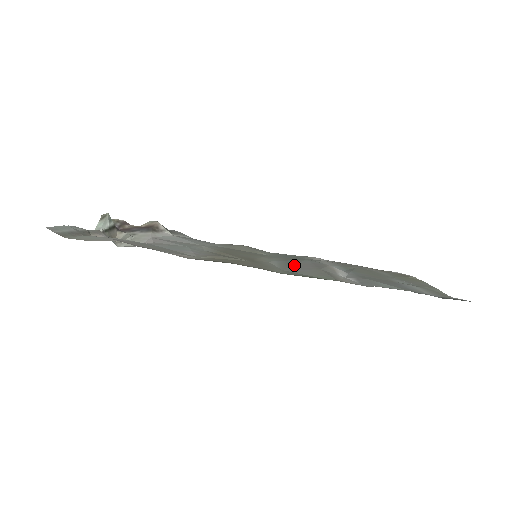
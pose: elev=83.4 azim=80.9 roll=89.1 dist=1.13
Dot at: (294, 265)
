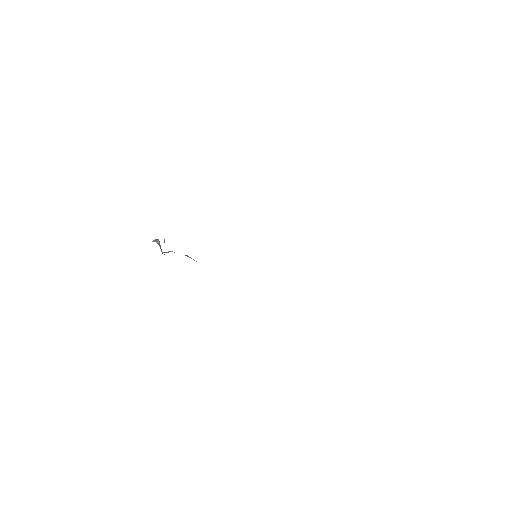
Dot at: occluded
